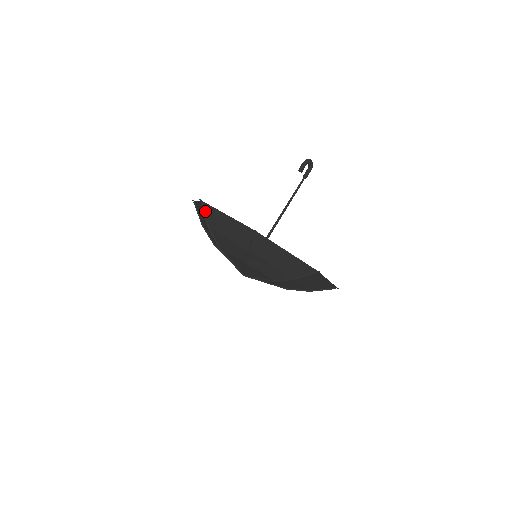
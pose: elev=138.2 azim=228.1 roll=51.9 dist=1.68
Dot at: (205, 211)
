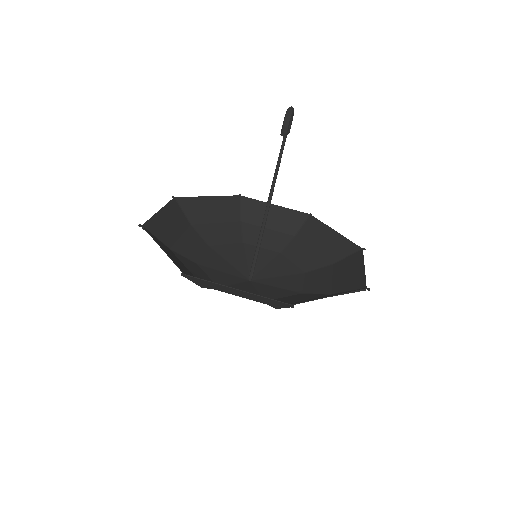
Dot at: (193, 280)
